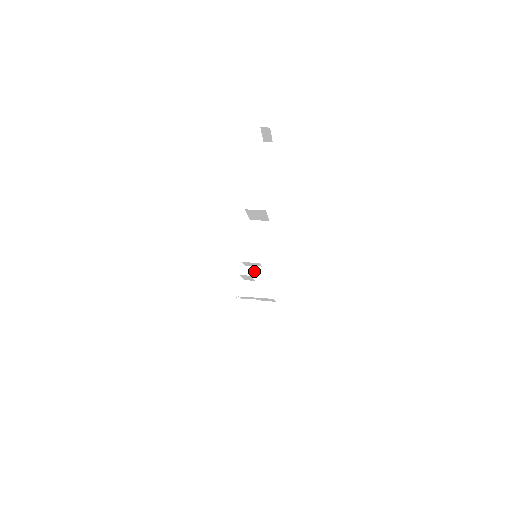
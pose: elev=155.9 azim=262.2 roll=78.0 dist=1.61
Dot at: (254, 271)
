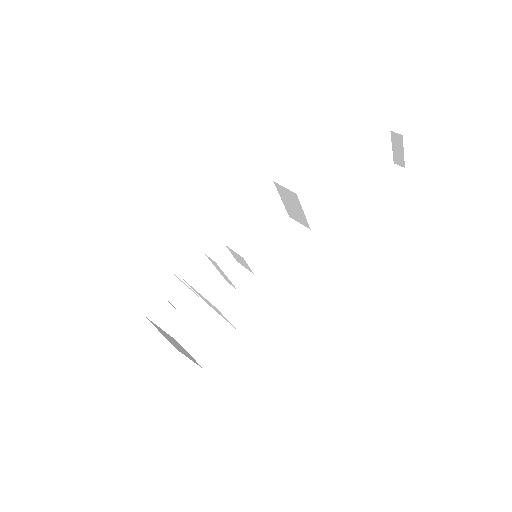
Dot at: (241, 274)
